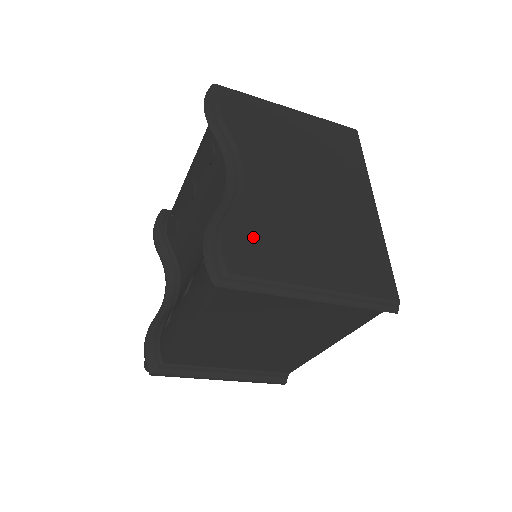
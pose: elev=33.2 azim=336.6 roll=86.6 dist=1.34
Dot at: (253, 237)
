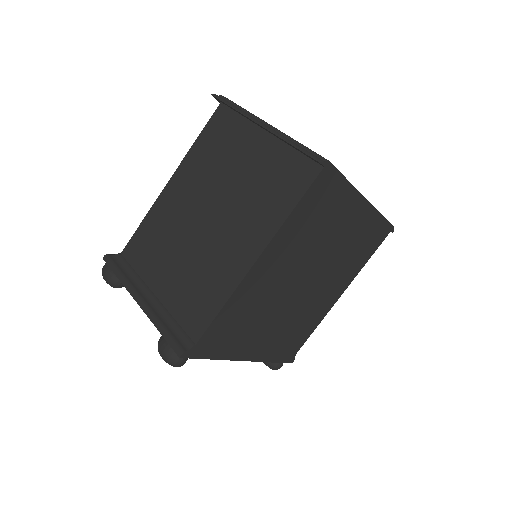
Dot at: occluded
